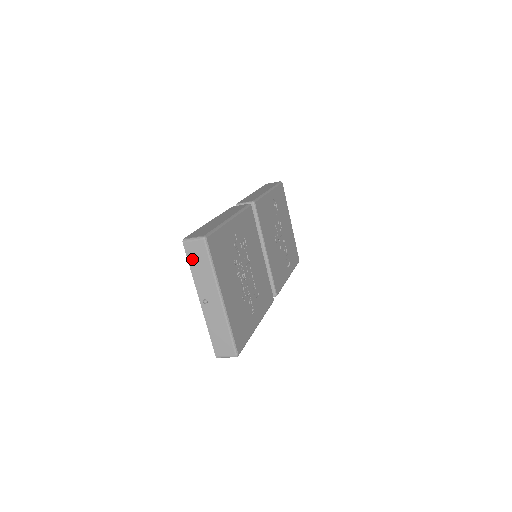
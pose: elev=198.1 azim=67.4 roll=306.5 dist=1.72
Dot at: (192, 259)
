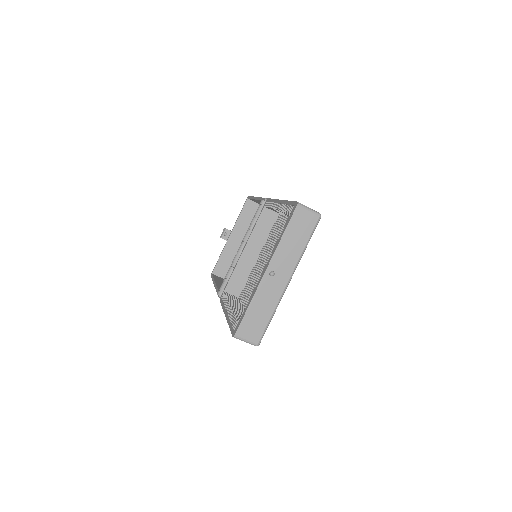
Dot at: (293, 226)
